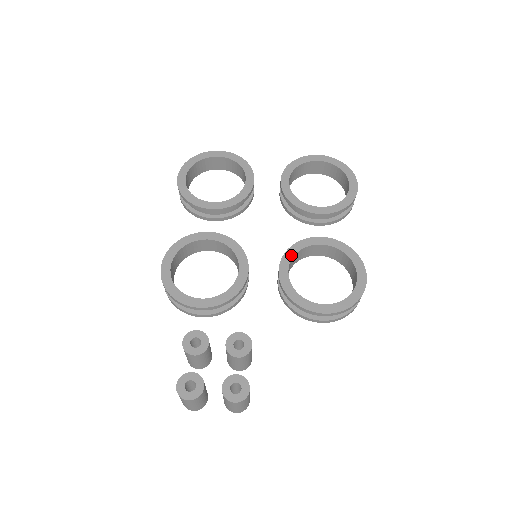
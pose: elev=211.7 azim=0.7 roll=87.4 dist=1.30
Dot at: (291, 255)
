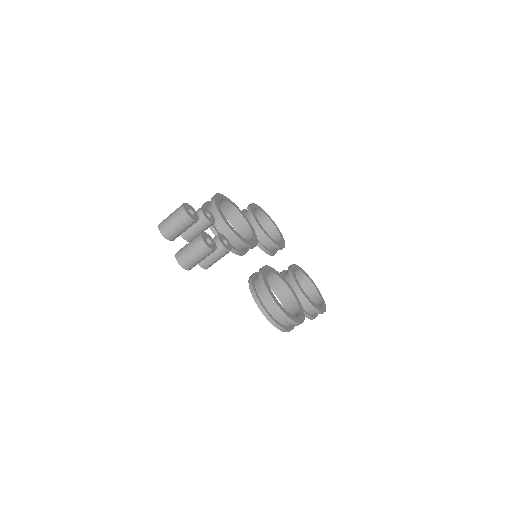
Dot at: (276, 273)
